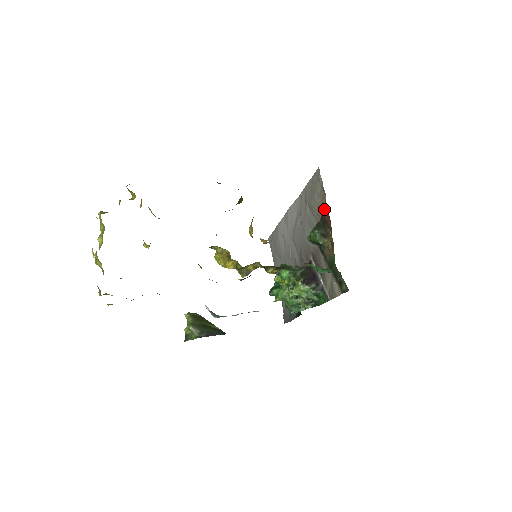
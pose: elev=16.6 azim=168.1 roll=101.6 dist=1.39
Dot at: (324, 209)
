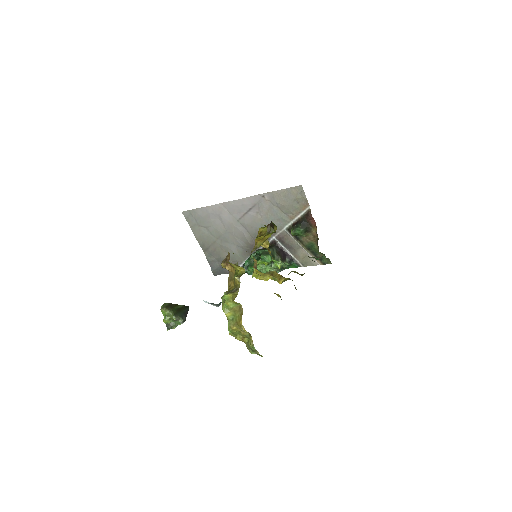
Dot at: (311, 216)
